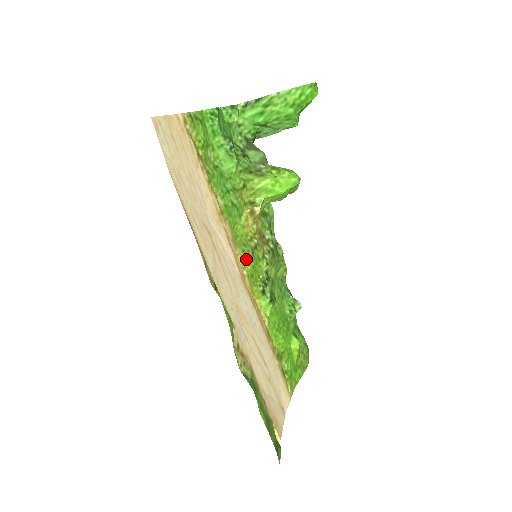
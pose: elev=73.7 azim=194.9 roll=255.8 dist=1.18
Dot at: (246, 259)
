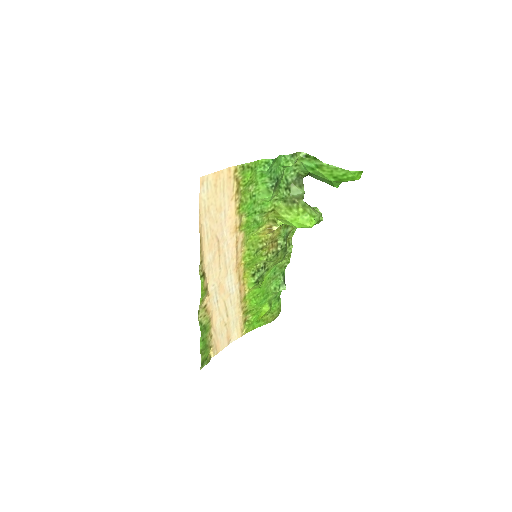
Dot at: (248, 255)
